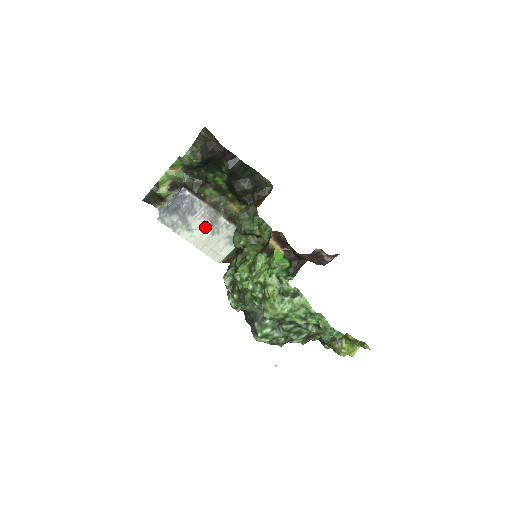
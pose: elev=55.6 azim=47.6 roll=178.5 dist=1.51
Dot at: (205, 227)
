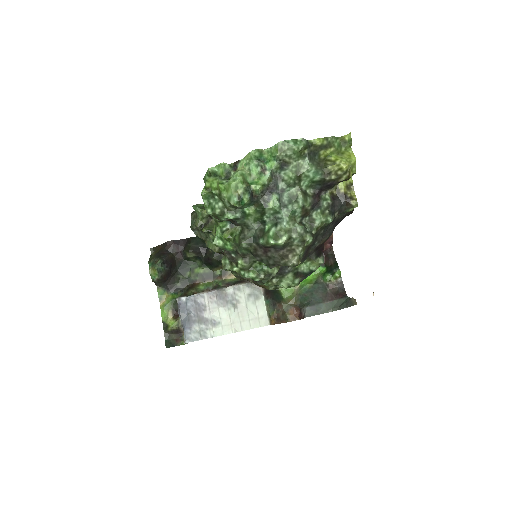
Dot at: (224, 309)
